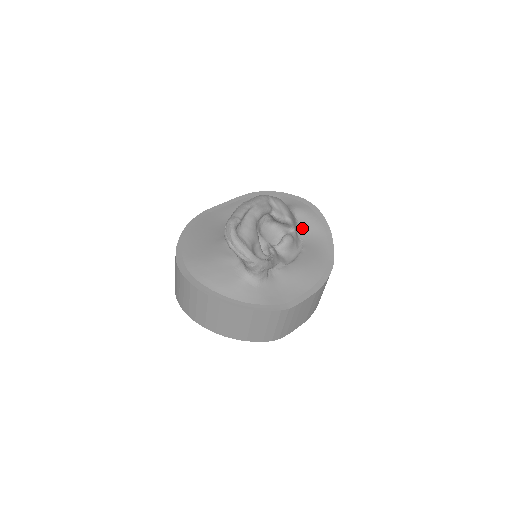
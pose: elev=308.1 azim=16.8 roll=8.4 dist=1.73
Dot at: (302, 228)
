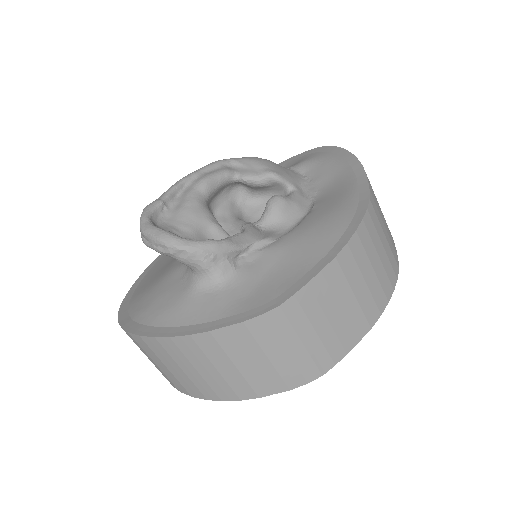
Dot at: (314, 183)
